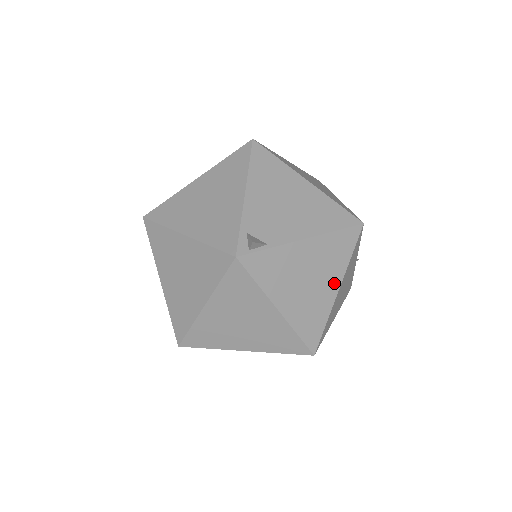
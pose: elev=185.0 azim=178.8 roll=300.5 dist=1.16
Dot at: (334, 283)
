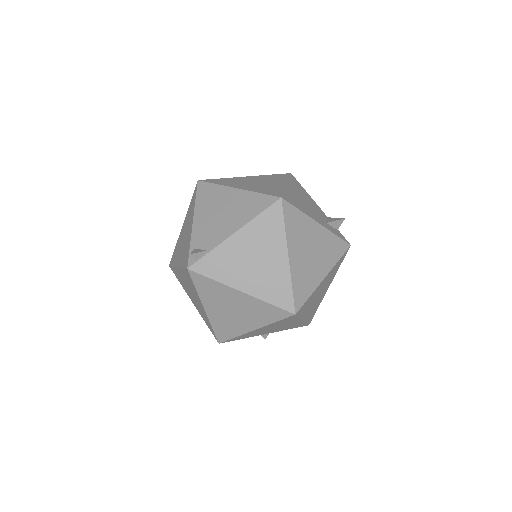
Dot at: (280, 253)
